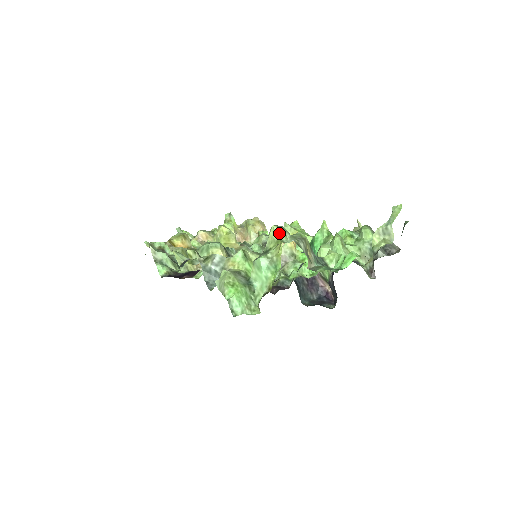
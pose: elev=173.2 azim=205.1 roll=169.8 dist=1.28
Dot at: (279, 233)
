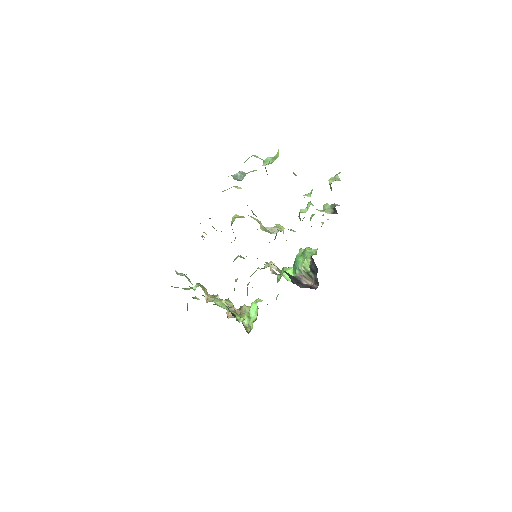
Dot at: occluded
